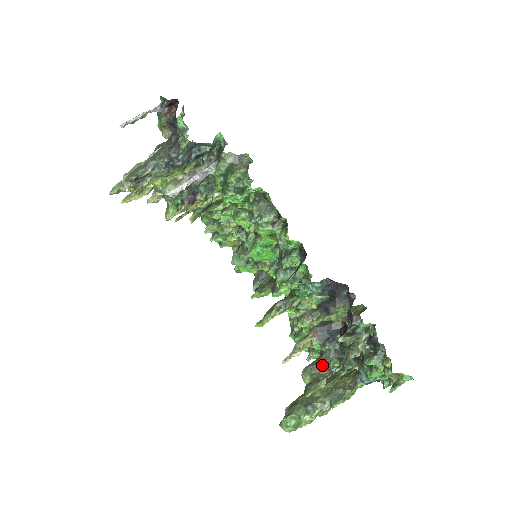
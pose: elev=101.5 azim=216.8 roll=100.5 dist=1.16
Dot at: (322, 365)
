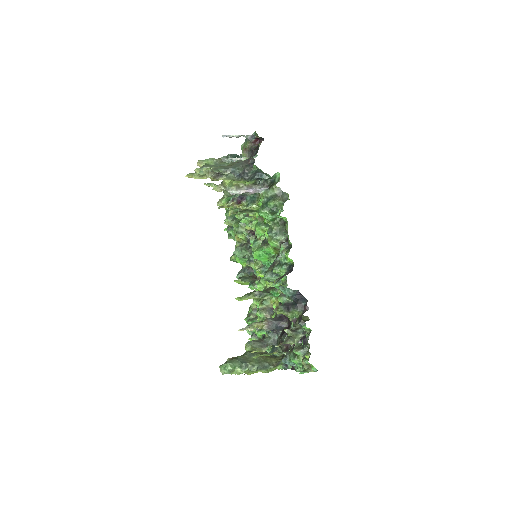
Dot at: (261, 344)
